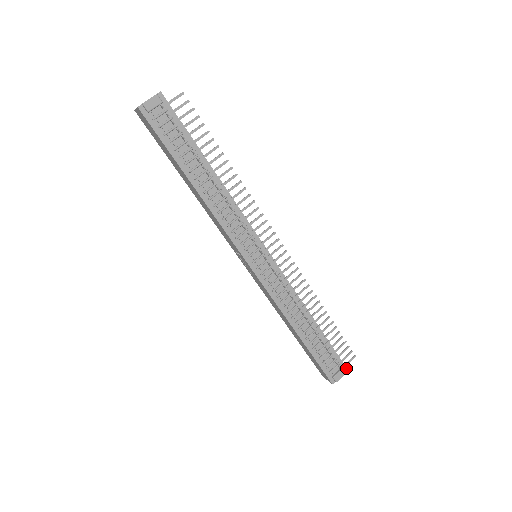
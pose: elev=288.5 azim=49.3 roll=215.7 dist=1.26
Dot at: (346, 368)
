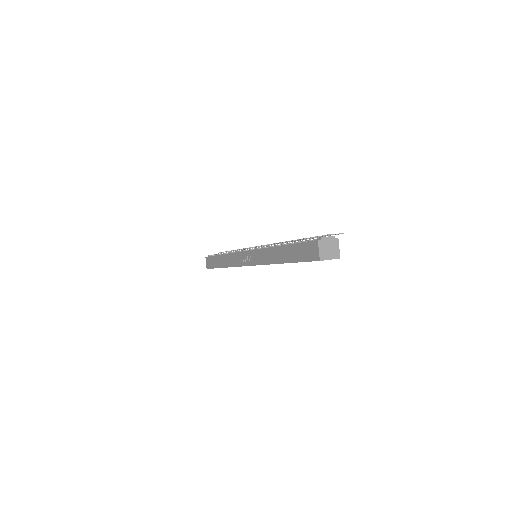
Dot at: (336, 239)
